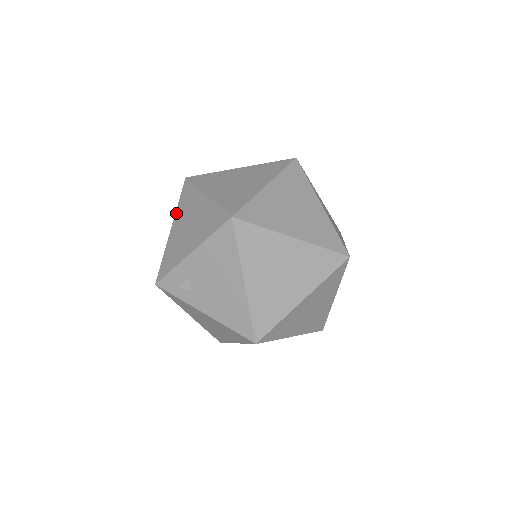
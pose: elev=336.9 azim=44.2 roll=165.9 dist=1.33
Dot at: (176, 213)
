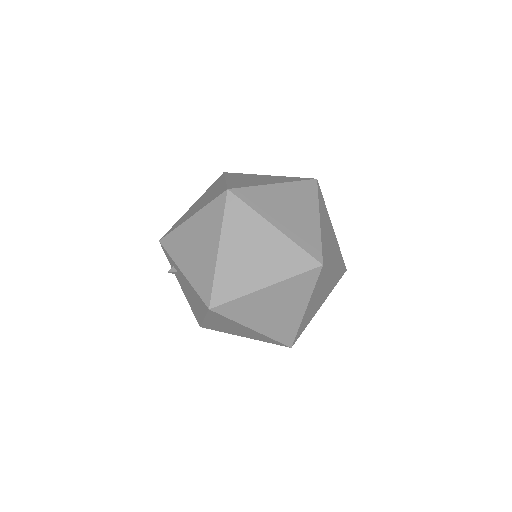
Dot at: (201, 211)
